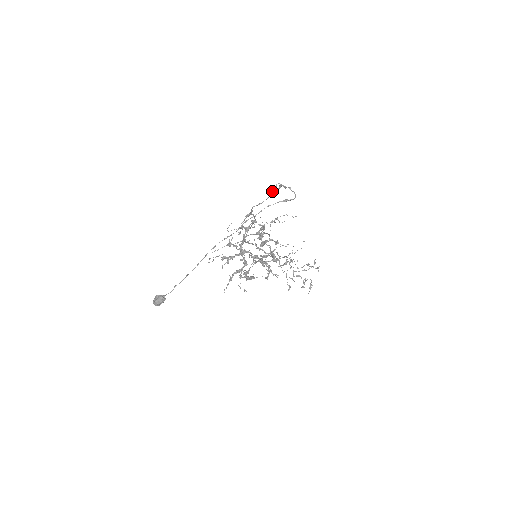
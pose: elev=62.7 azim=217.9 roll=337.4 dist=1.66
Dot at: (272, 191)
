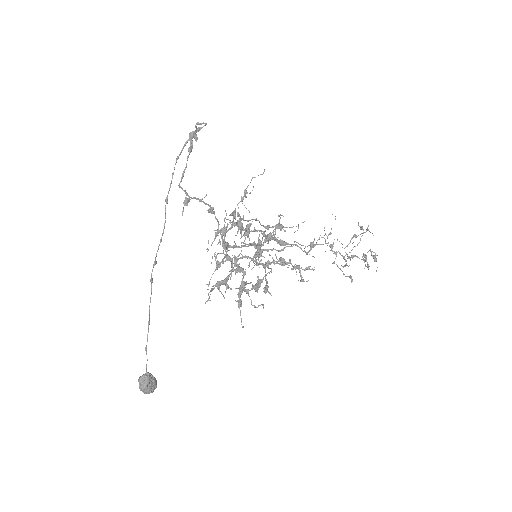
Dot at: occluded
